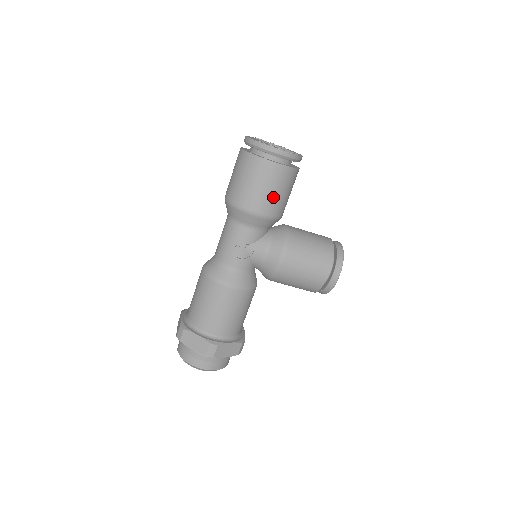
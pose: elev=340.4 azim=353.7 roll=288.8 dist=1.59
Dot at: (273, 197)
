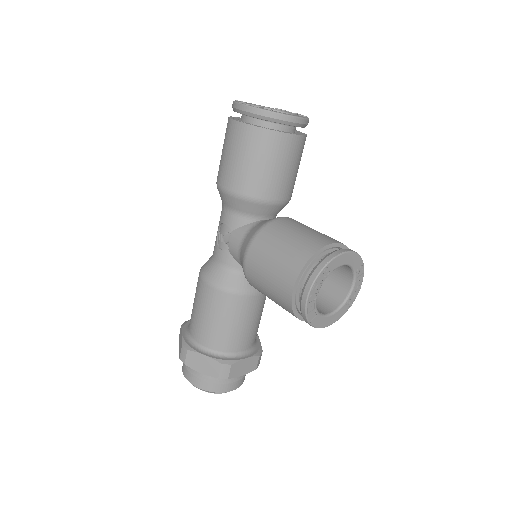
Dot at: (239, 167)
